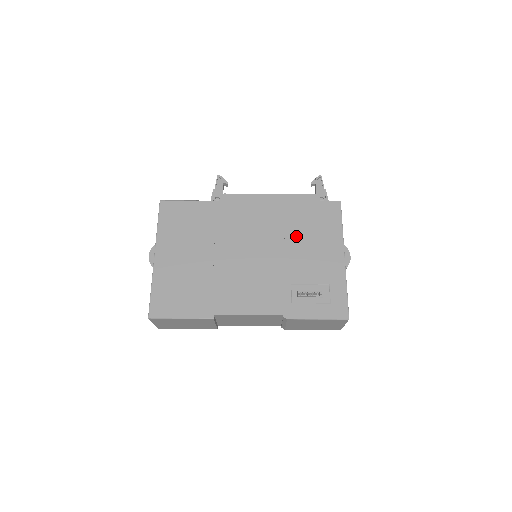
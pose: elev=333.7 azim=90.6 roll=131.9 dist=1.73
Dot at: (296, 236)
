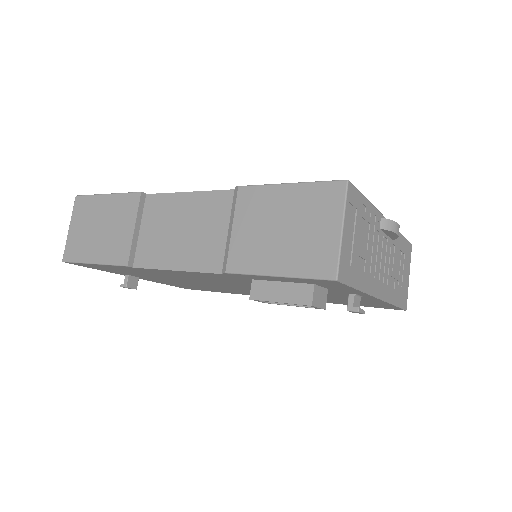
Dot at: occluded
